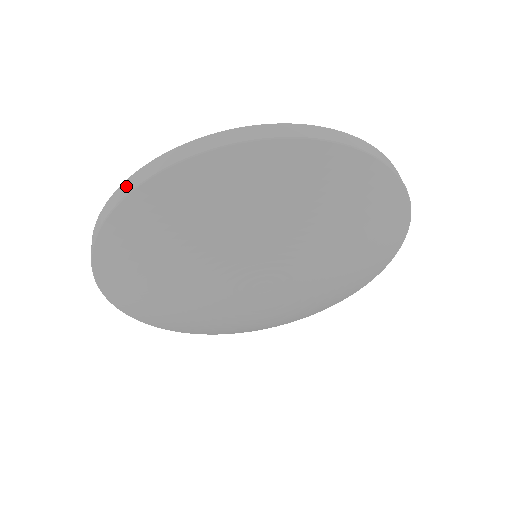
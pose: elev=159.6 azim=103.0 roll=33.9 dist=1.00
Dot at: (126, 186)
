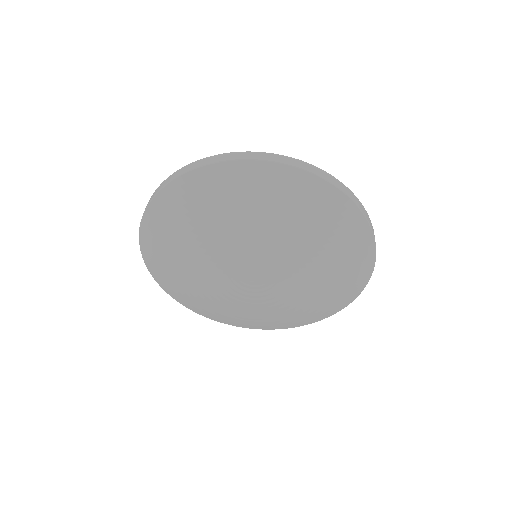
Dot at: (153, 194)
